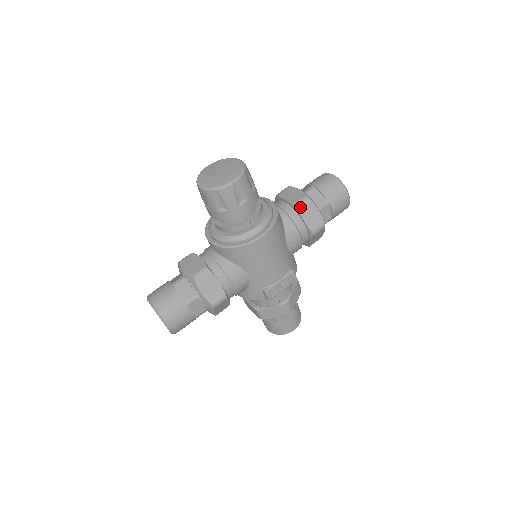
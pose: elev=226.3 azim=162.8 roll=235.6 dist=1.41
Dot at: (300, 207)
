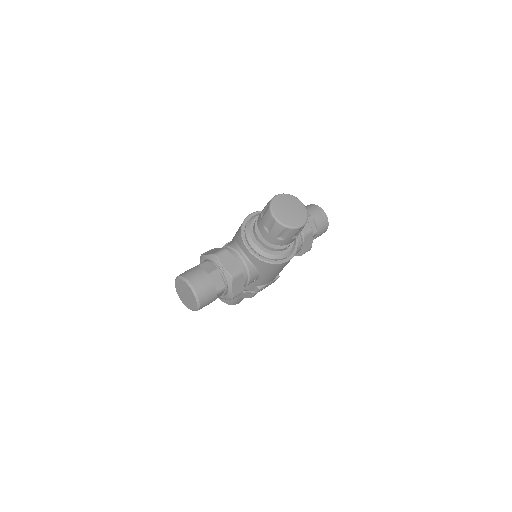
Dot at: (306, 236)
